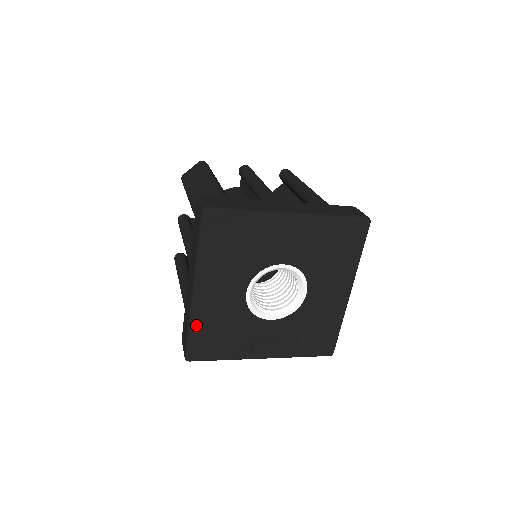
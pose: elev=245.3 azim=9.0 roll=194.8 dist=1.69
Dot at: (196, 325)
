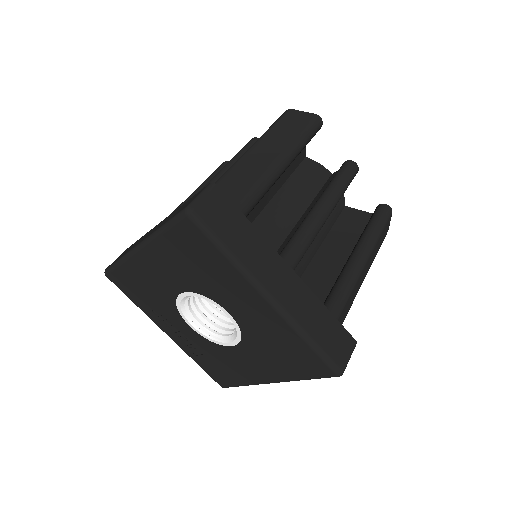
Dot at: (125, 265)
